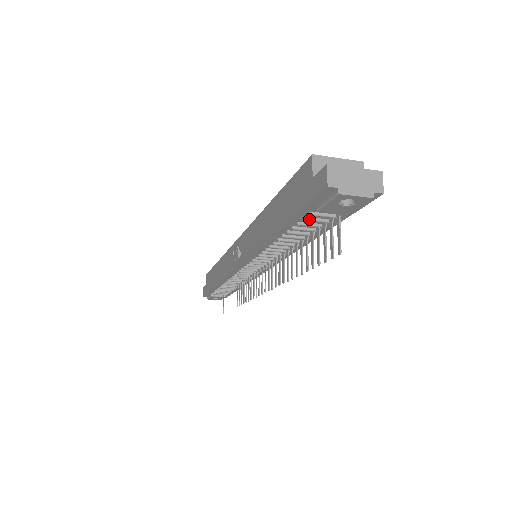
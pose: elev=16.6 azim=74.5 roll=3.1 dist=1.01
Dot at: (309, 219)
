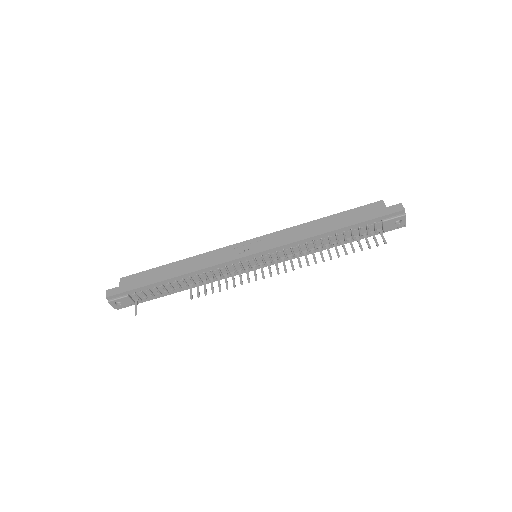
Dot at: (368, 226)
